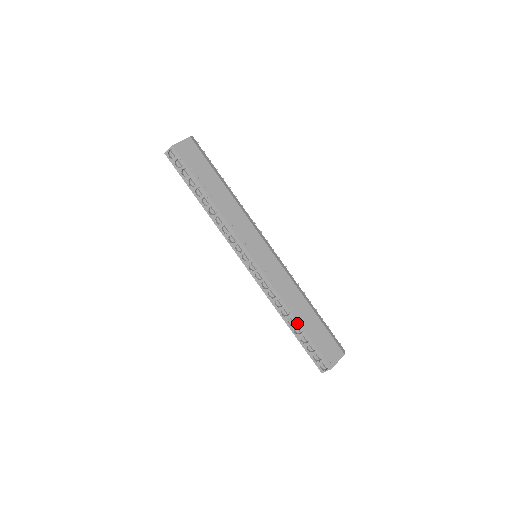
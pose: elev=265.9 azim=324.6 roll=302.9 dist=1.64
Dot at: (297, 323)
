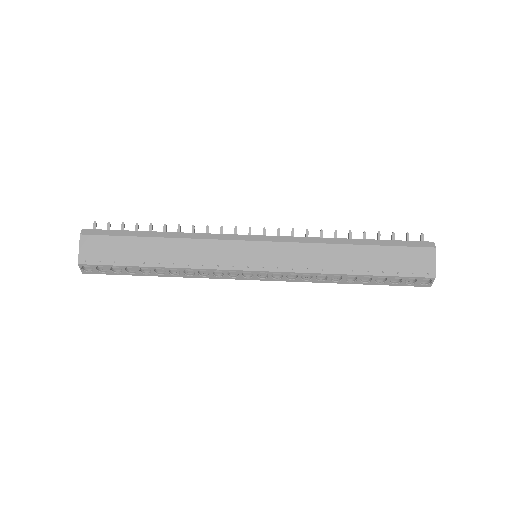
Dot at: (357, 276)
